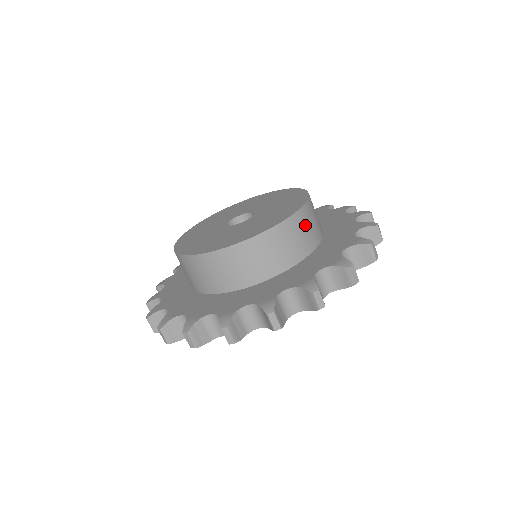
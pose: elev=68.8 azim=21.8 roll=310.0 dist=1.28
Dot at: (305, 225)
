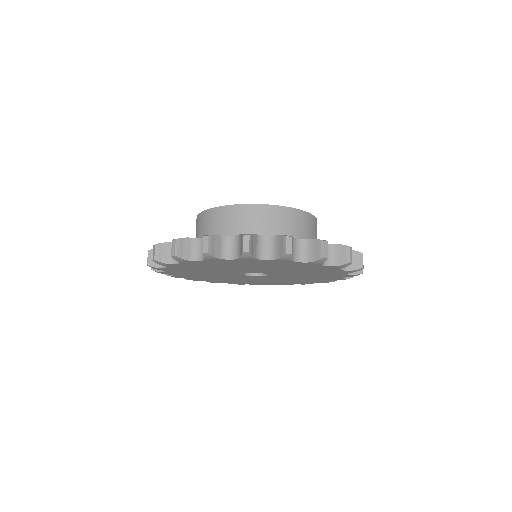
Dot at: (313, 229)
